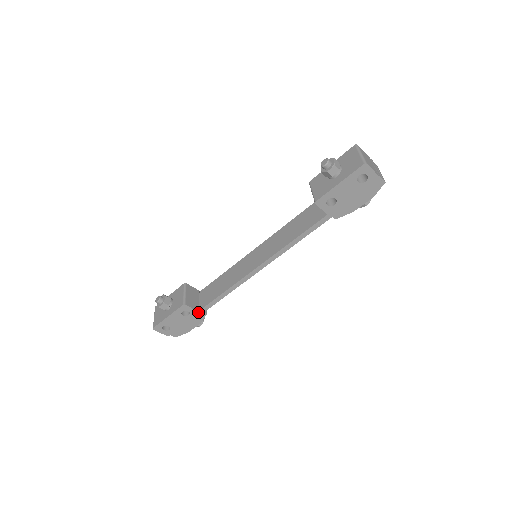
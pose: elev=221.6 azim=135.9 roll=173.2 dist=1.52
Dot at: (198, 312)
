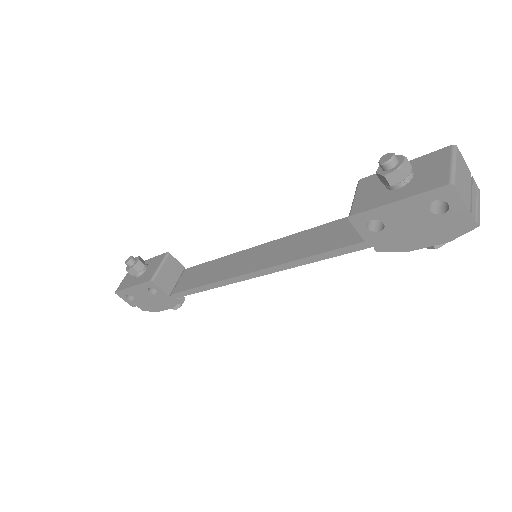
Dot at: (168, 296)
